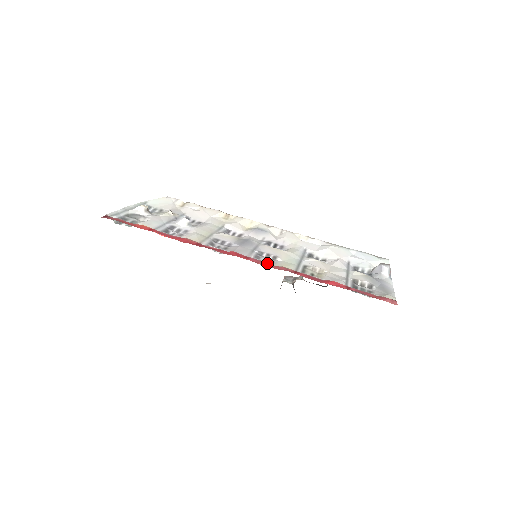
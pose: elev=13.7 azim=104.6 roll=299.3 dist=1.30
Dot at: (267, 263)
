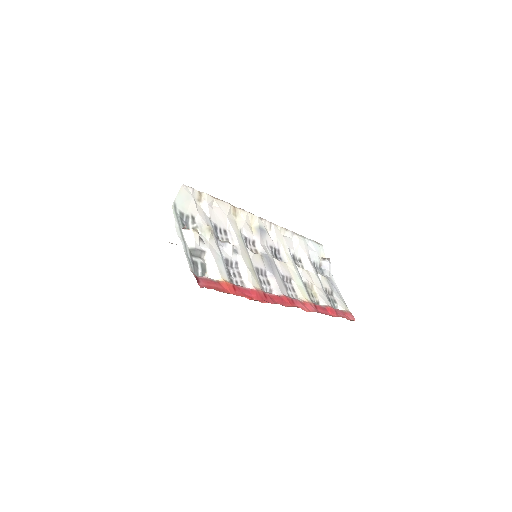
Dot at: (300, 300)
